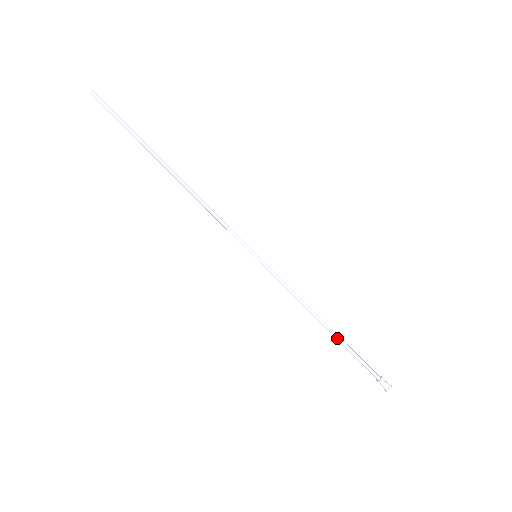
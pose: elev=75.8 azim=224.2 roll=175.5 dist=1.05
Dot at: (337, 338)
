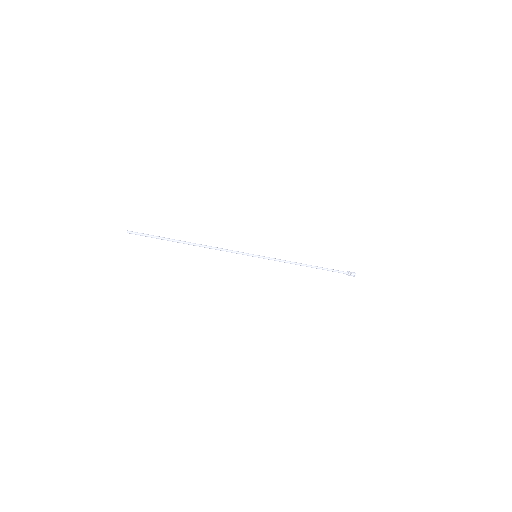
Dot at: occluded
